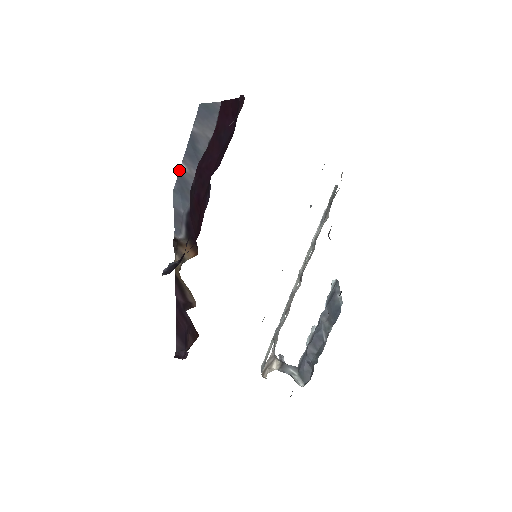
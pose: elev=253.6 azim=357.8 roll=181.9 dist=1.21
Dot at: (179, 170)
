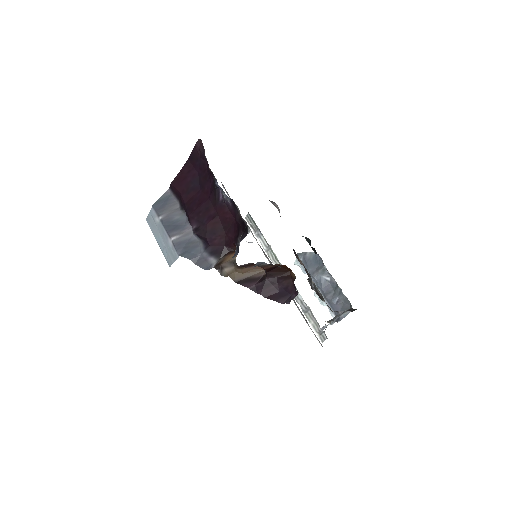
Dot at: (173, 243)
